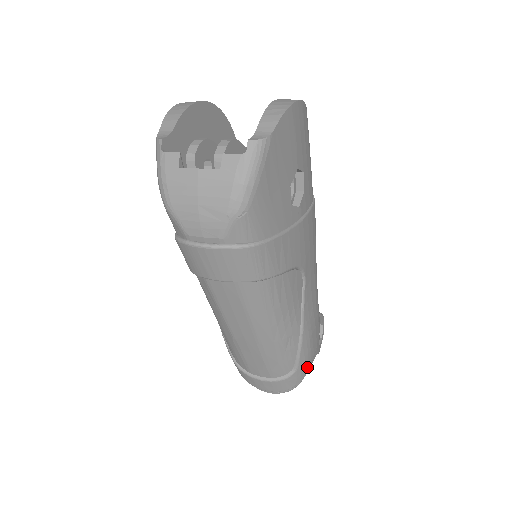
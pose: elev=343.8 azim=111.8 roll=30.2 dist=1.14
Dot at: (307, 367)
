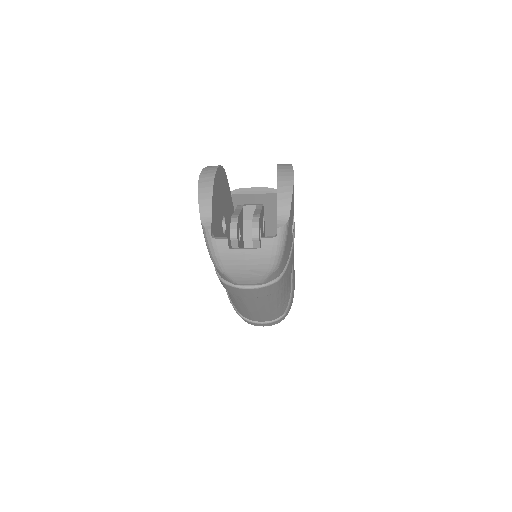
Dot at: occluded
